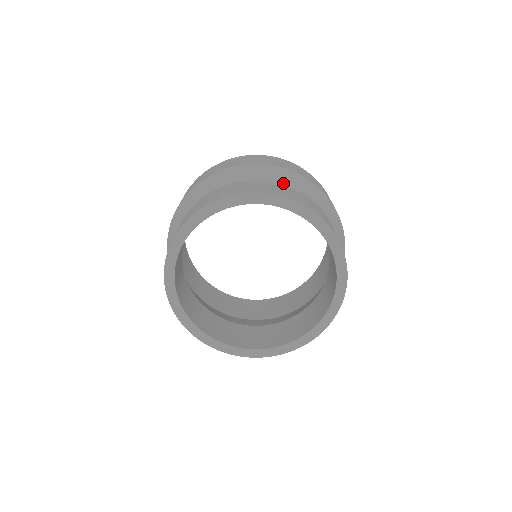
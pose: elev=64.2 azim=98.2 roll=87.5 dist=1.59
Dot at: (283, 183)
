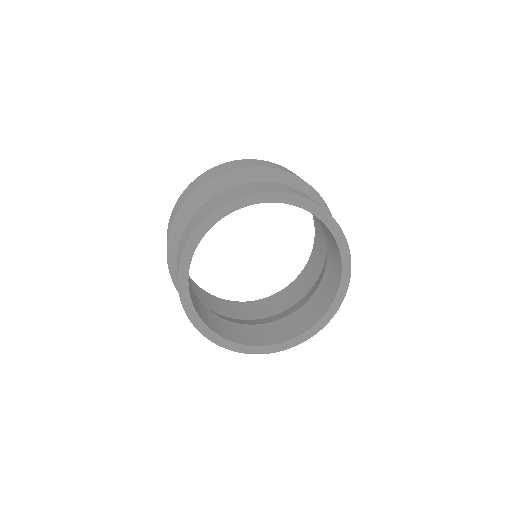
Dot at: (269, 180)
